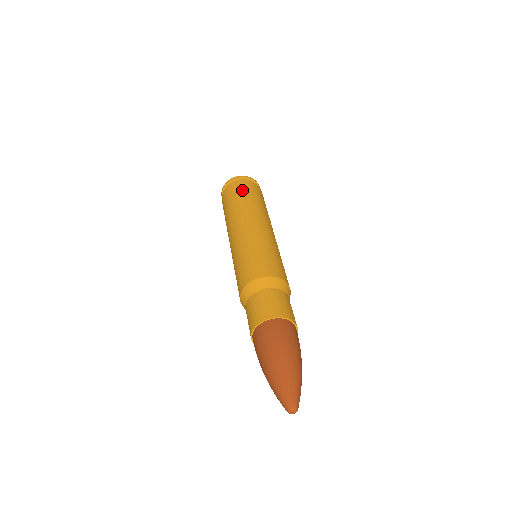
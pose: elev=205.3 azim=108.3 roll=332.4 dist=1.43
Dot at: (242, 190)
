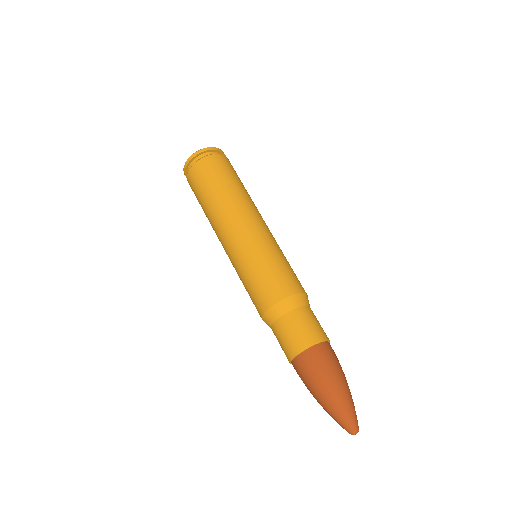
Dot at: (218, 172)
